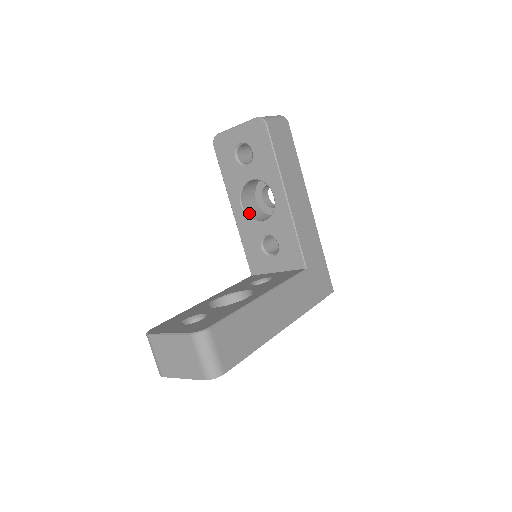
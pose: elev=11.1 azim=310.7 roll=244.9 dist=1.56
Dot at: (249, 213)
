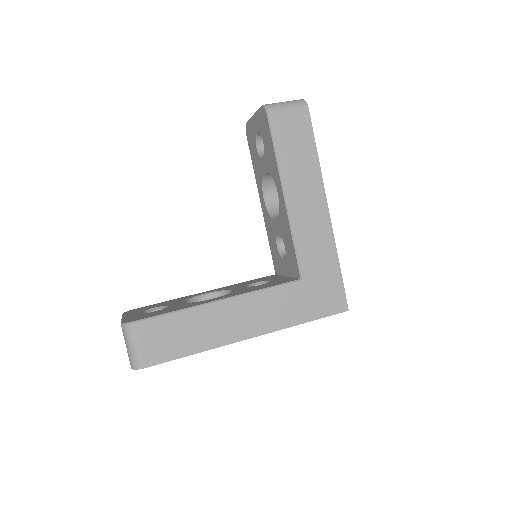
Dot at: (272, 208)
